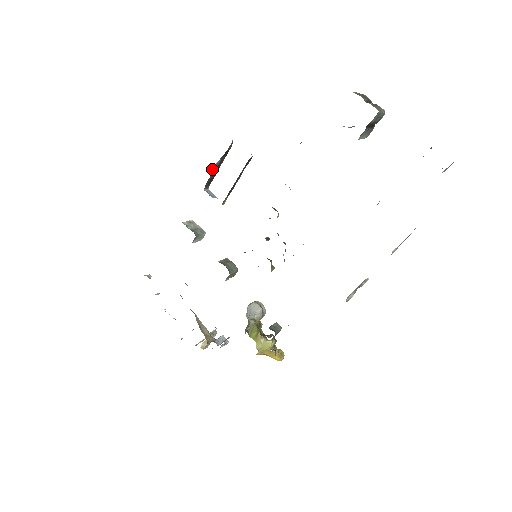
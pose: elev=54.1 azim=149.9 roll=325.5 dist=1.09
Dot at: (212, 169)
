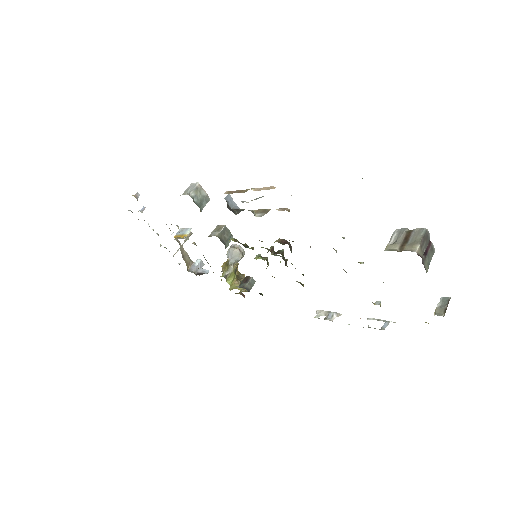
Dot at: occluded
